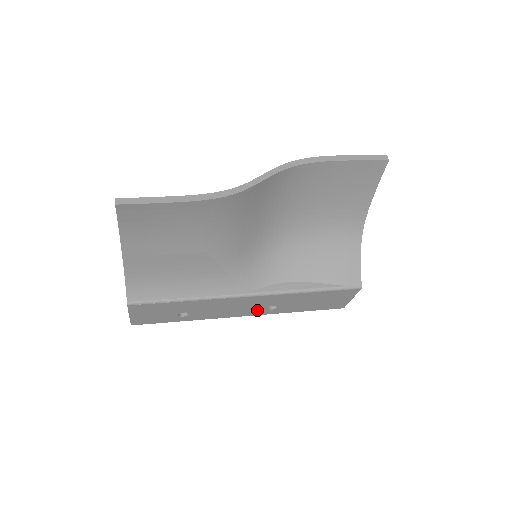
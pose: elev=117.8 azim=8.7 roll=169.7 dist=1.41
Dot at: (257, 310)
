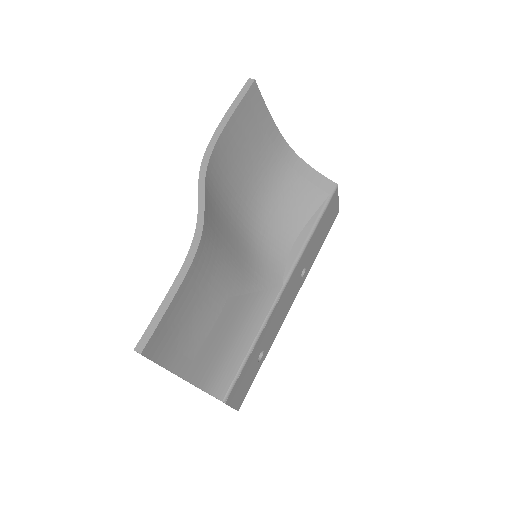
Dot at: (296, 288)
